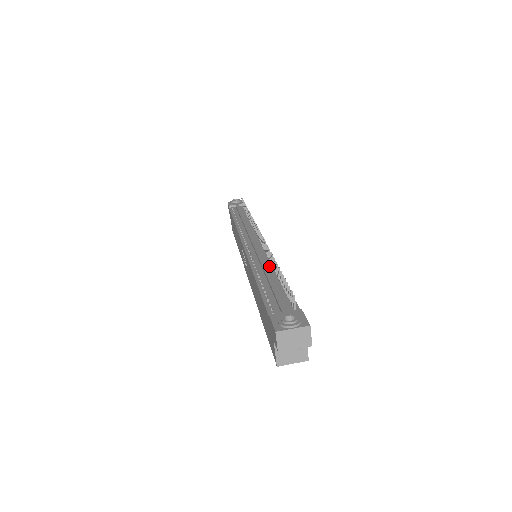
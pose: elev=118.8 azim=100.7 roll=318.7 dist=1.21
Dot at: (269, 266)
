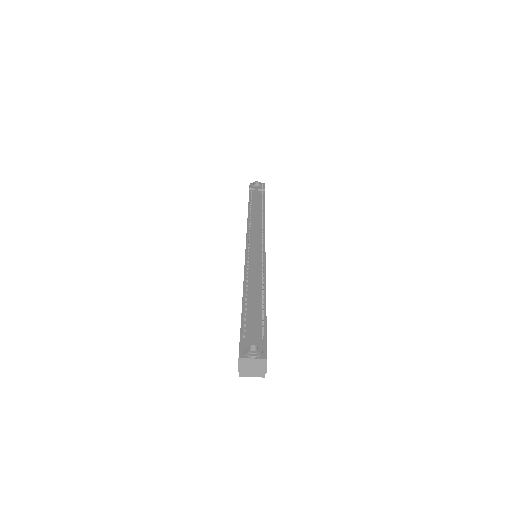
Dot at: (259, 279)
